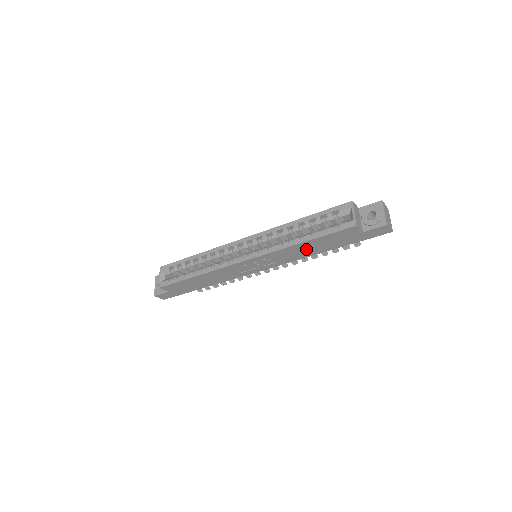
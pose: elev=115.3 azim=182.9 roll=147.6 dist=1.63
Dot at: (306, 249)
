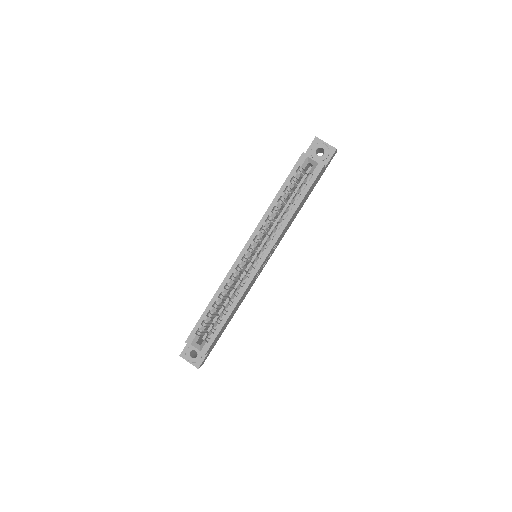
Dot at: (295, 214)
